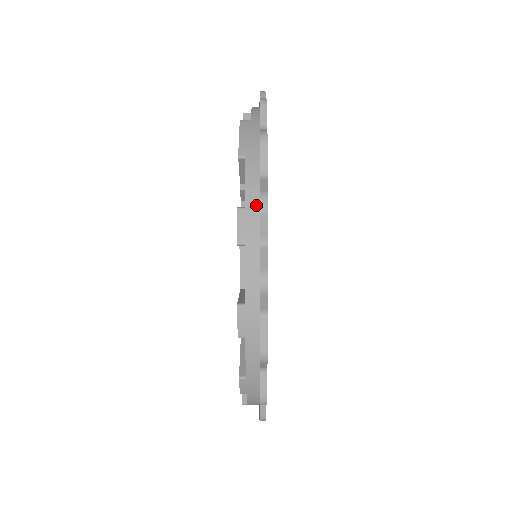
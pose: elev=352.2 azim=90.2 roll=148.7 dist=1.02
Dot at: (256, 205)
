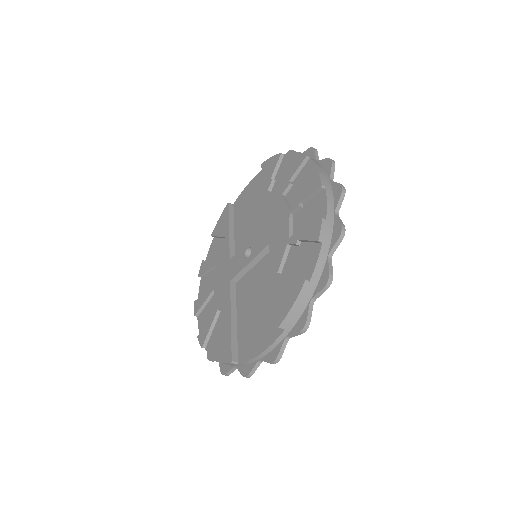
Dot at: occluded
